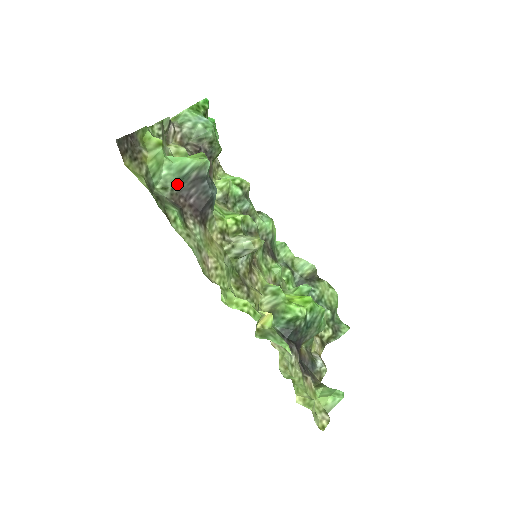
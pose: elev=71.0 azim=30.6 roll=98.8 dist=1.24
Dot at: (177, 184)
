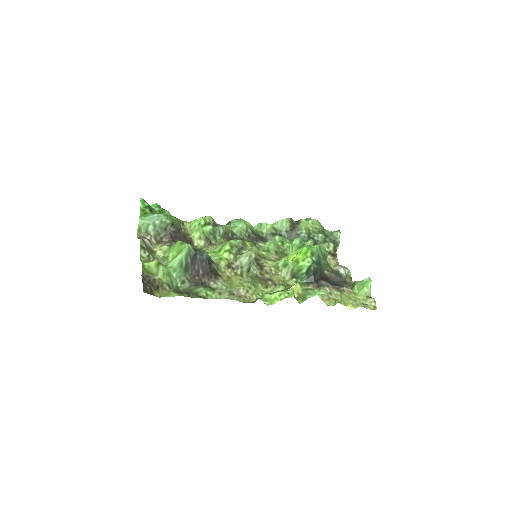
Dot at: (186, 273)
